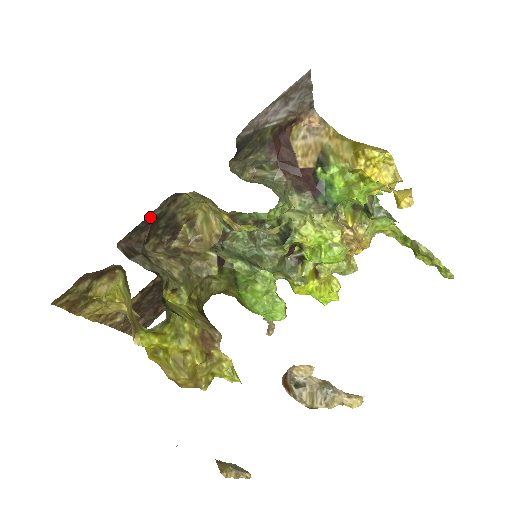
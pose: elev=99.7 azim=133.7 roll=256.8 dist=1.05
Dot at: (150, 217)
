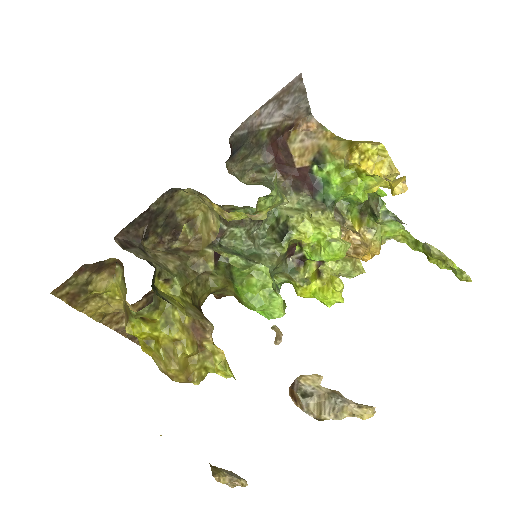
Dot at: (147, 212)
